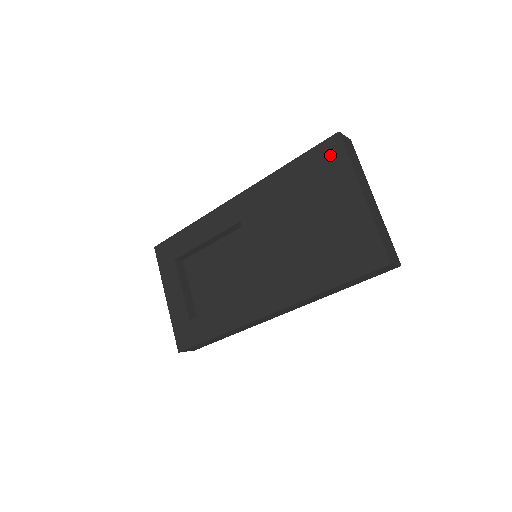
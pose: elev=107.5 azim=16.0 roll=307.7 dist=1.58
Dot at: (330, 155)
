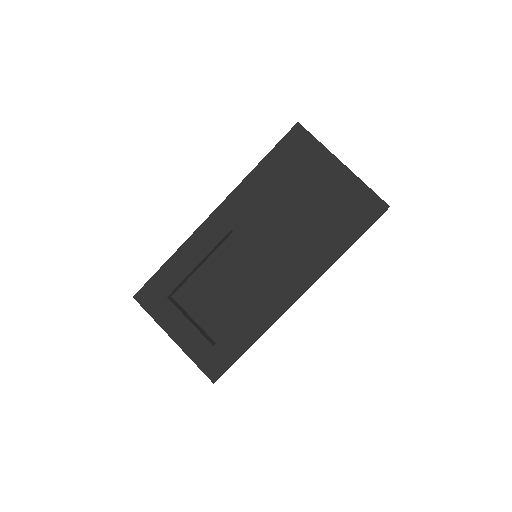
Dot at: (298, 143)
